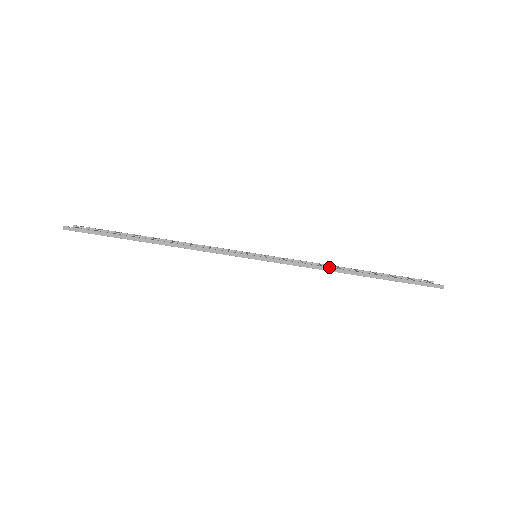
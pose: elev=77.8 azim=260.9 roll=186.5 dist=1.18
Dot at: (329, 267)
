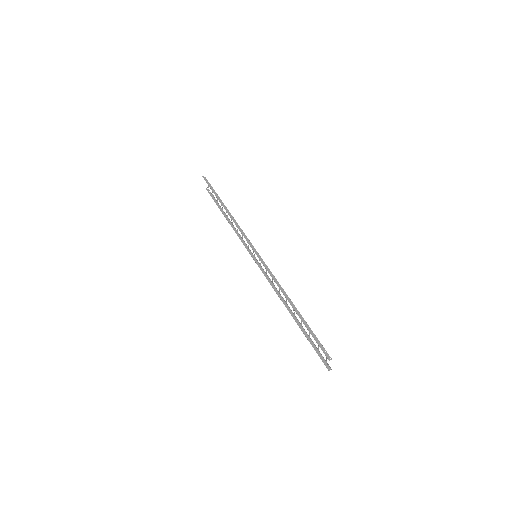
Dot at: occluded
